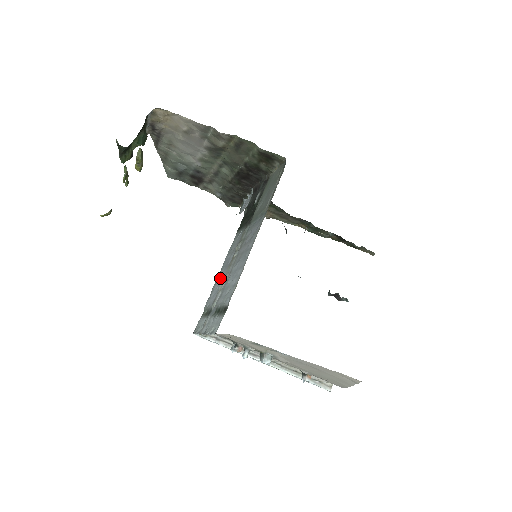
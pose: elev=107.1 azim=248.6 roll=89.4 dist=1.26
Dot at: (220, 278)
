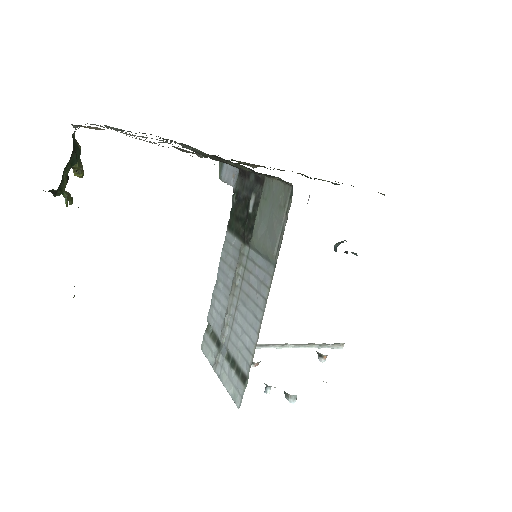
Dot at: (220, 296)
